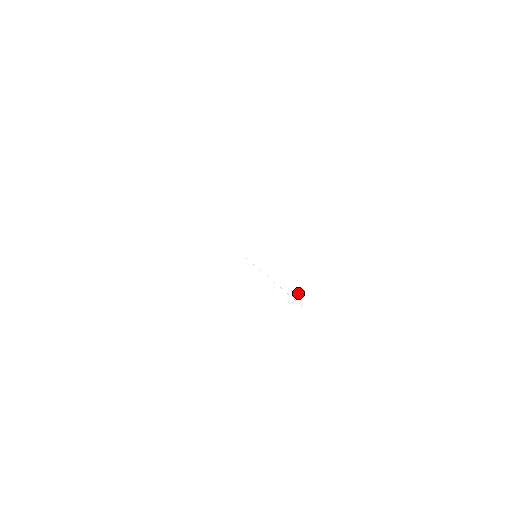
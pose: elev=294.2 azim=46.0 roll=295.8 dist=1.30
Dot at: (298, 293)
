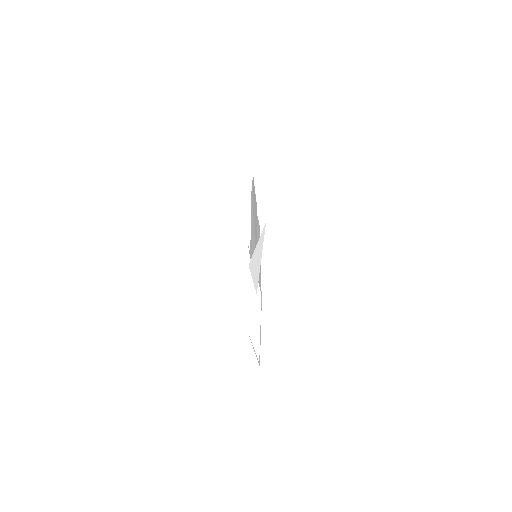
Dot at: occluded
